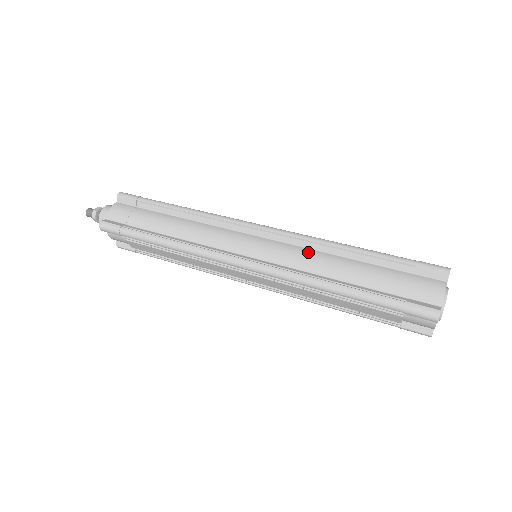
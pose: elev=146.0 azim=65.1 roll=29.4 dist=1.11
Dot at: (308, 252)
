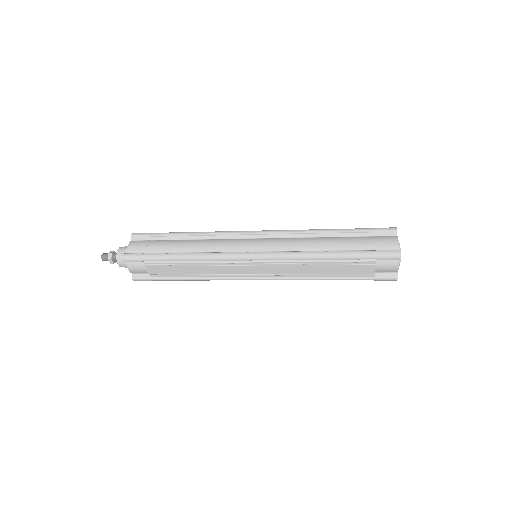
Dot at: (297, 239)
